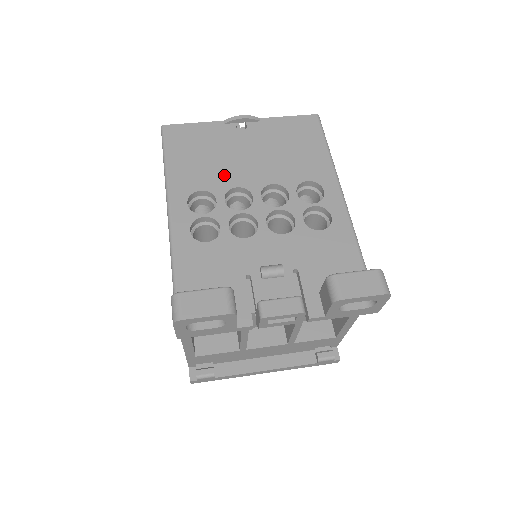
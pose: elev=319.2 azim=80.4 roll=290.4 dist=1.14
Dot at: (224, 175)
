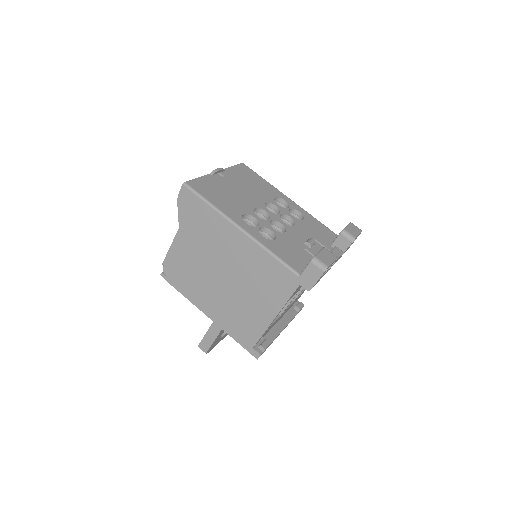
Dot at: (243, 203)
